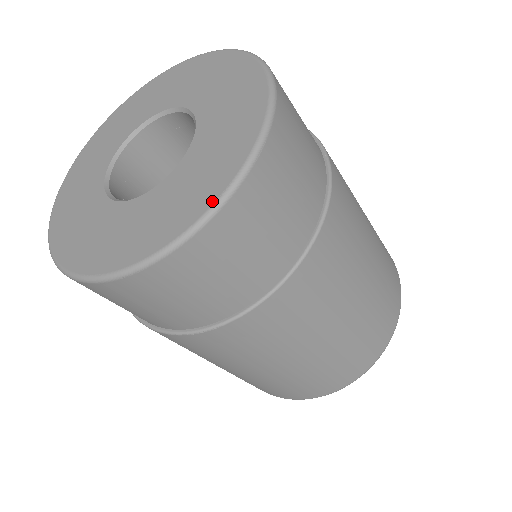
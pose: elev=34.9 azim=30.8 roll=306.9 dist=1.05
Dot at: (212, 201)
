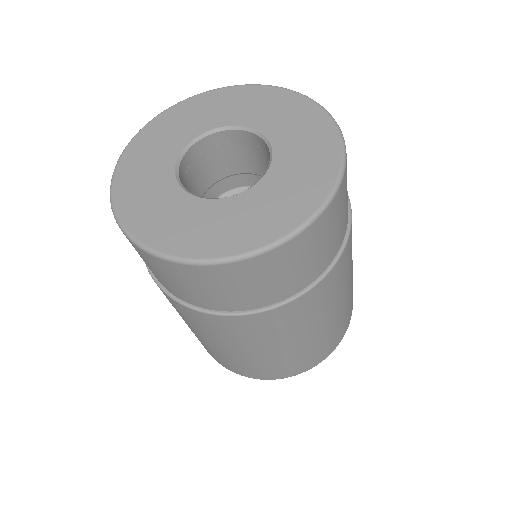
Dot at: (339, 158)
